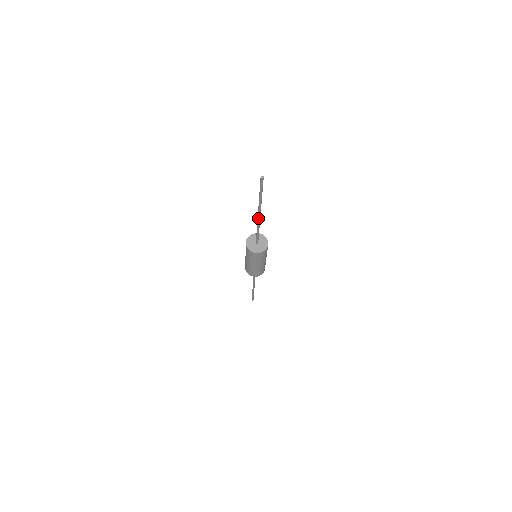
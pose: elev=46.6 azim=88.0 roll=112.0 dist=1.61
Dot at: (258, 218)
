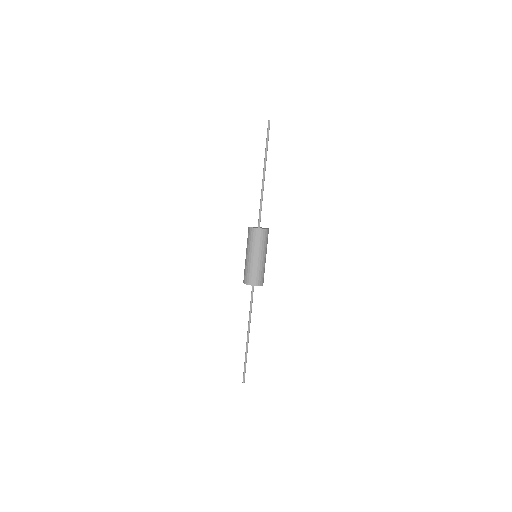
Dot at: (263, 179)
